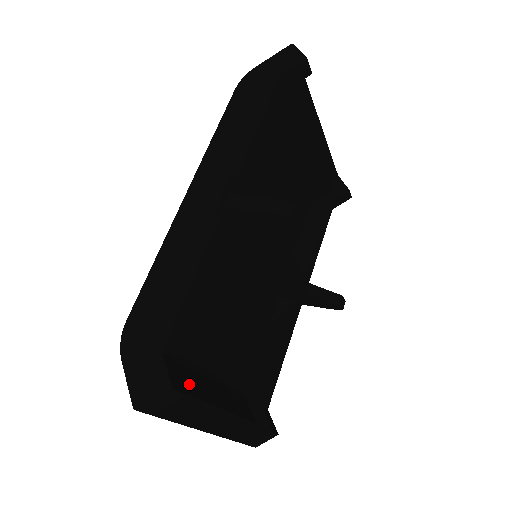
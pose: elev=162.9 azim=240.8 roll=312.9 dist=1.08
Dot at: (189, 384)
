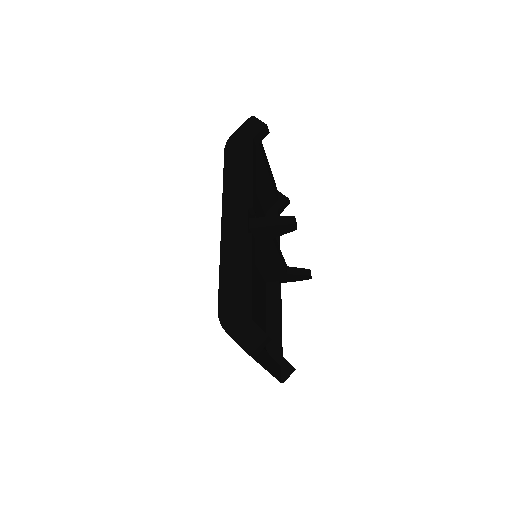
Dot at: occluded
